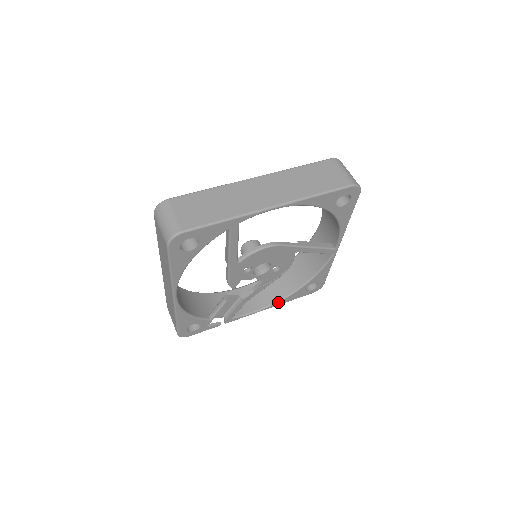
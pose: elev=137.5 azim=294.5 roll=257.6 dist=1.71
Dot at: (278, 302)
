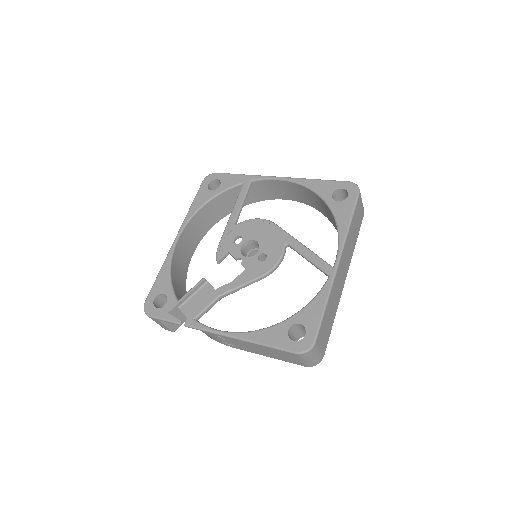
Dot at: (248, 332)
